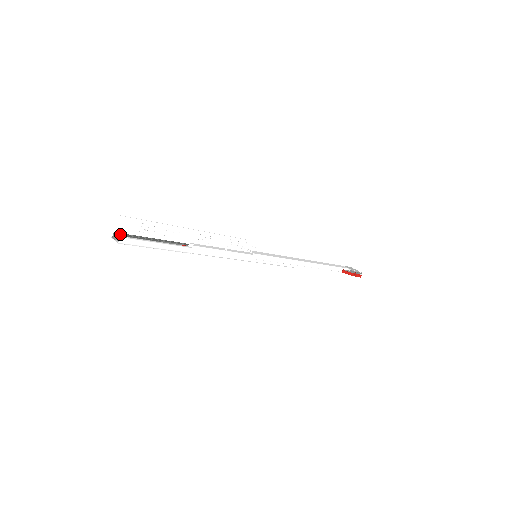
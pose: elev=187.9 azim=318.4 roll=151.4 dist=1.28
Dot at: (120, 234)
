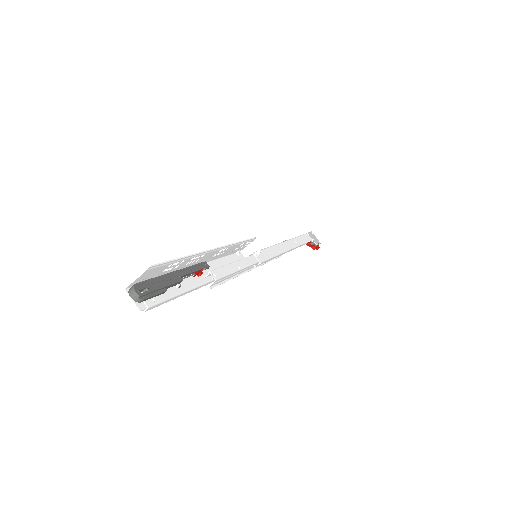
Dot at: (142, 288)
